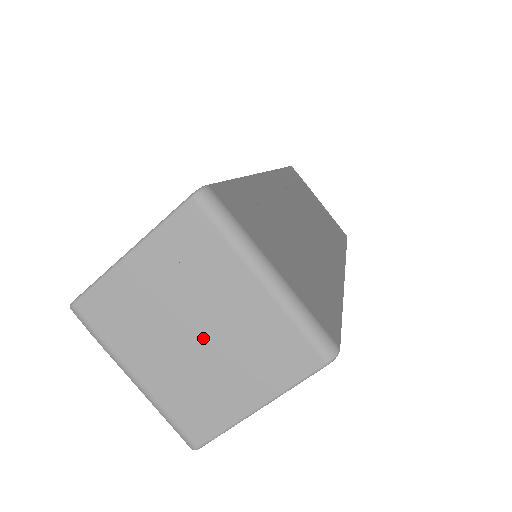
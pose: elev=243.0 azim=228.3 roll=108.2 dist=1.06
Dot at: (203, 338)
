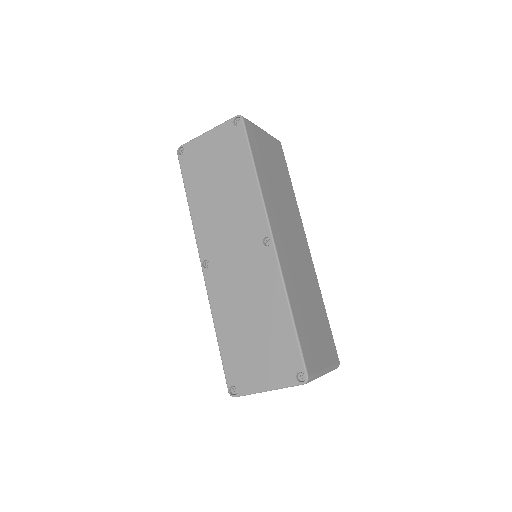
Dot at: occluded
